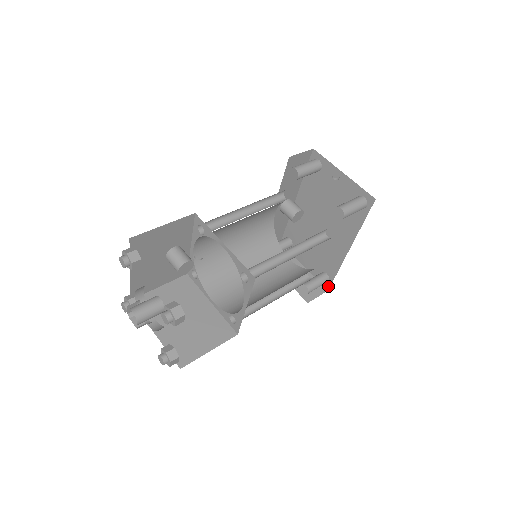
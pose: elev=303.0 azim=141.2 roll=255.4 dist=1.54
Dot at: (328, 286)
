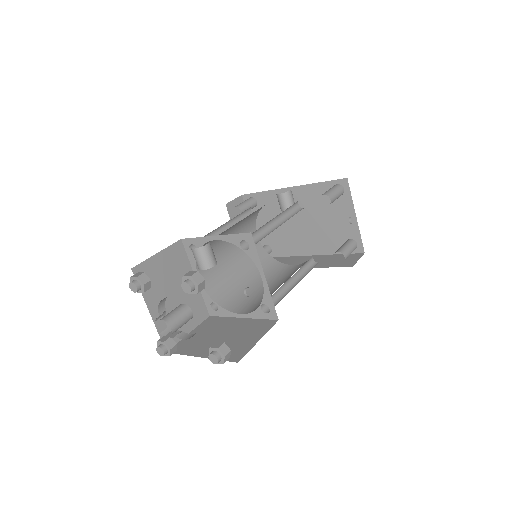
Dot at: occluded
